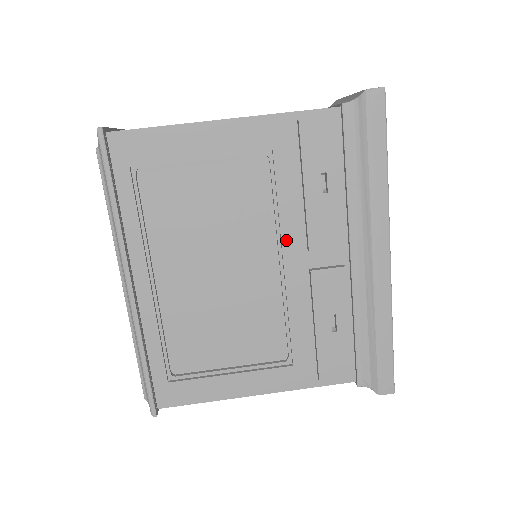
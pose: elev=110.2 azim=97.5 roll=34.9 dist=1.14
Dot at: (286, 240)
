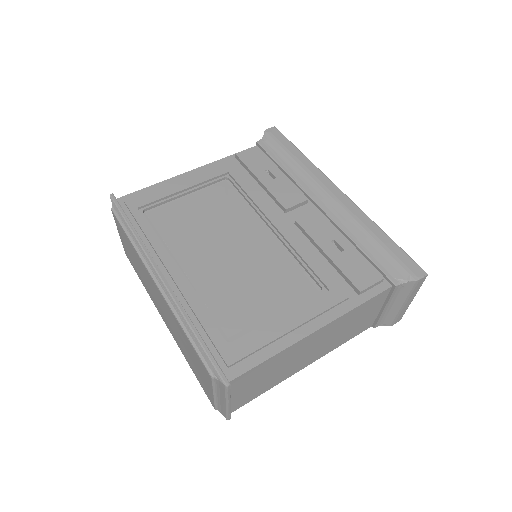
Dot at: (266, 211)
